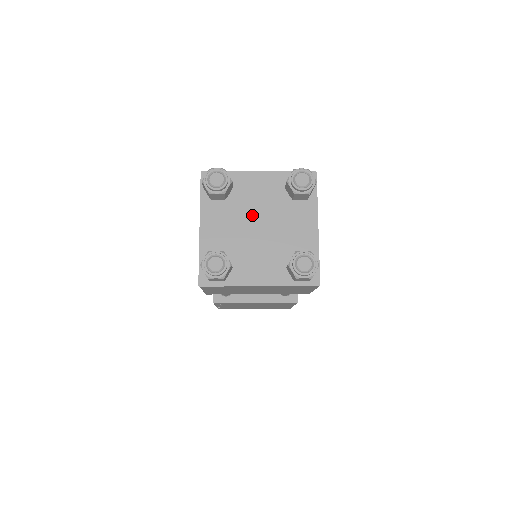
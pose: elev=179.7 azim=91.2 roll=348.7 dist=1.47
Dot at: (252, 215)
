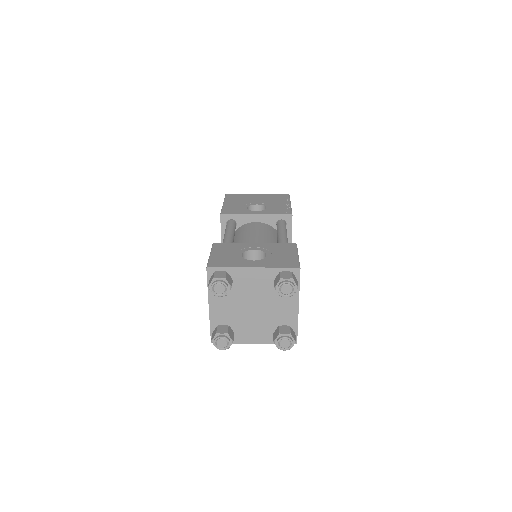
Dot at: (248, 299)
